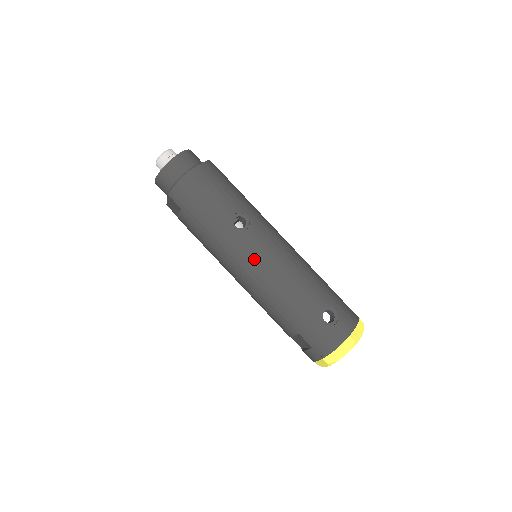
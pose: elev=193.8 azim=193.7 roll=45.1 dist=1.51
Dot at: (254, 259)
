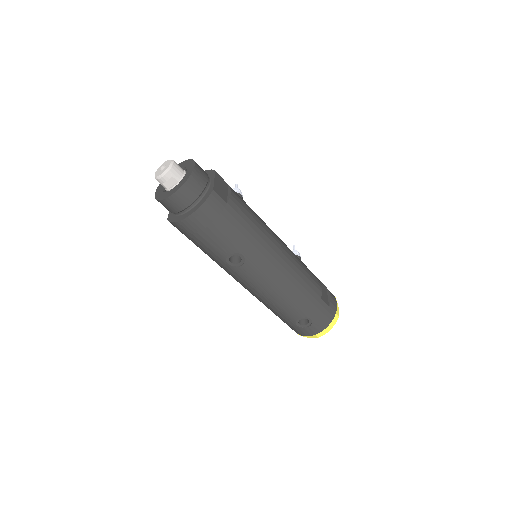
Dot at: (246, 283)
